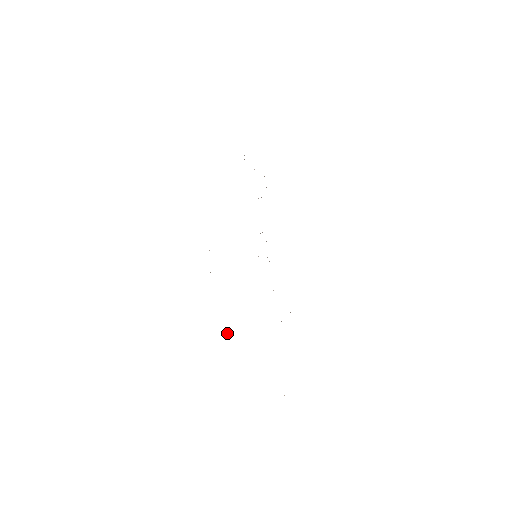
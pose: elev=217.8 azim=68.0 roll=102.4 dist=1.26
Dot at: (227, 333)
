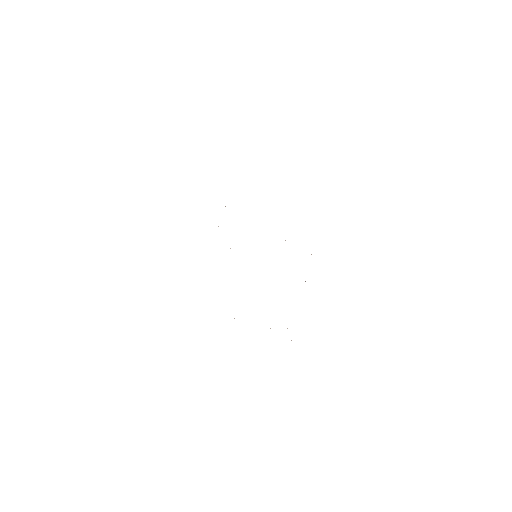
Dot at: occluded
